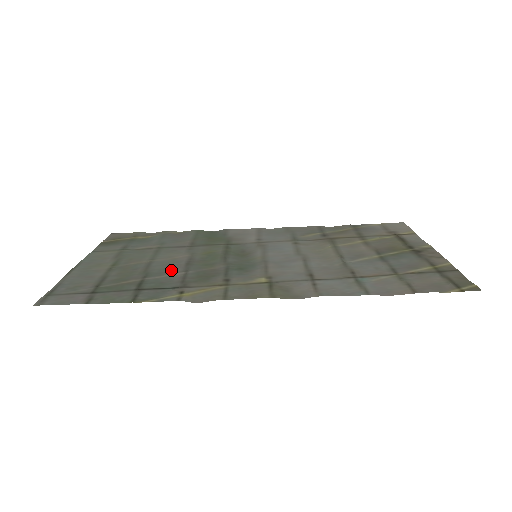
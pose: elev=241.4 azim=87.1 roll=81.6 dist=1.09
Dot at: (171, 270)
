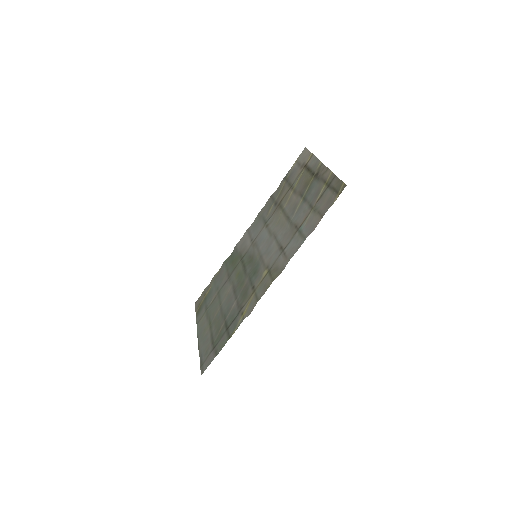
Dot at: (231, 304)
